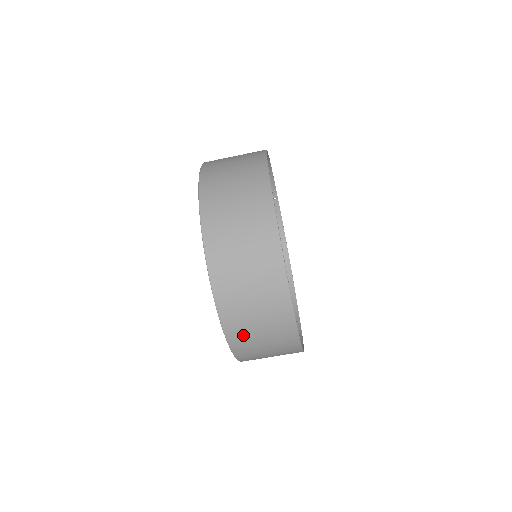
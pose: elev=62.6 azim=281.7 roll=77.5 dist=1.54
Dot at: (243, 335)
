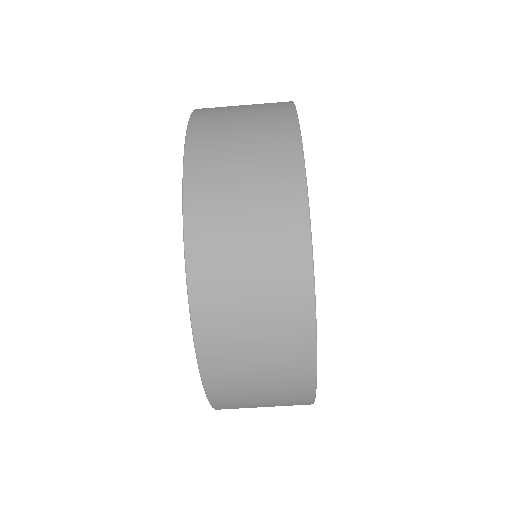
Dot at: (236, 404)
